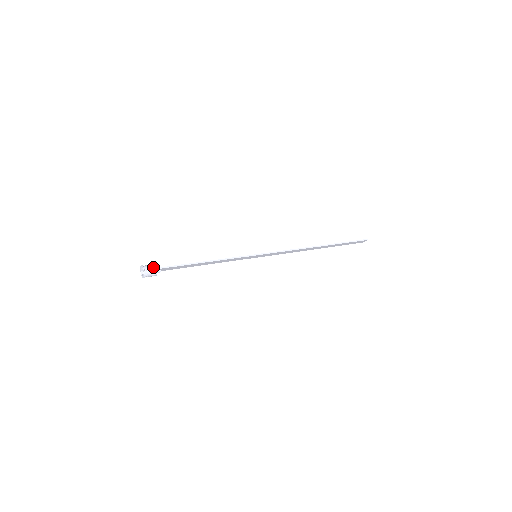
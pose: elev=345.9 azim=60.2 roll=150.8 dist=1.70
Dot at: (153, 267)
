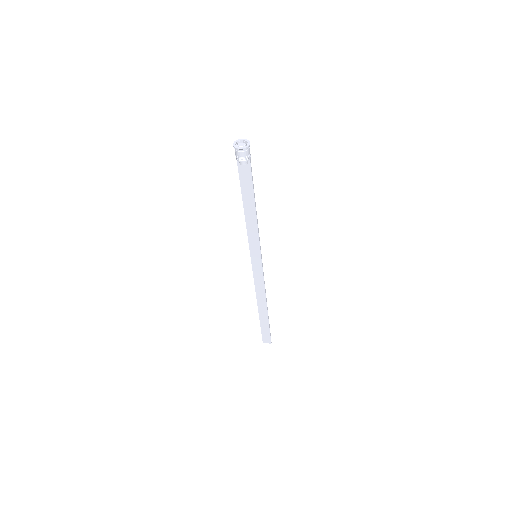
Dot at: occluded
